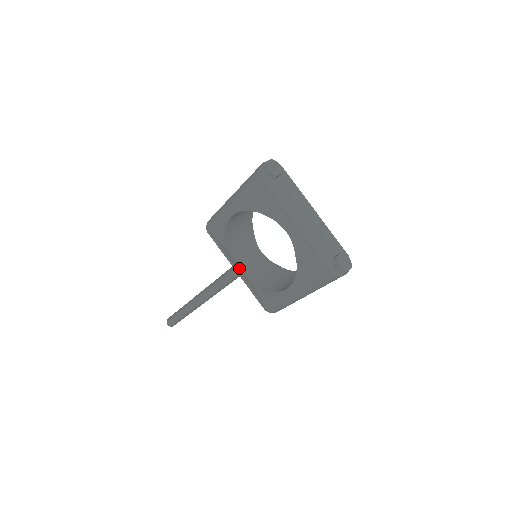
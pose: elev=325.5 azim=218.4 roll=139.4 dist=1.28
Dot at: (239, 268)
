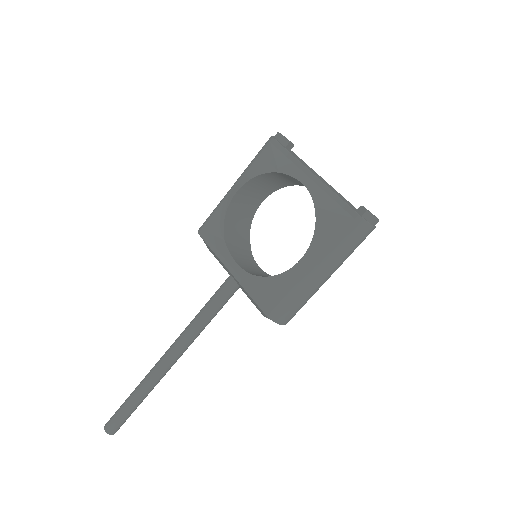
Dot at: (236, 263)
